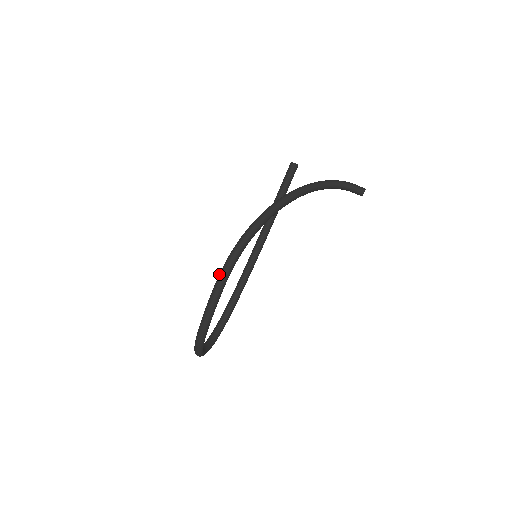
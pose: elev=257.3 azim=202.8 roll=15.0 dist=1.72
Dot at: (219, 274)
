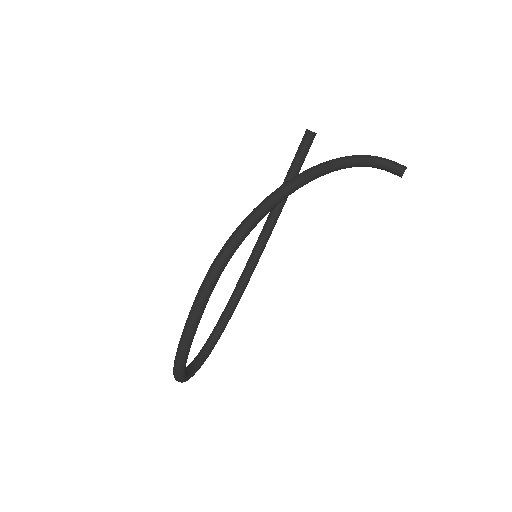
Dot at: (200, 286)
